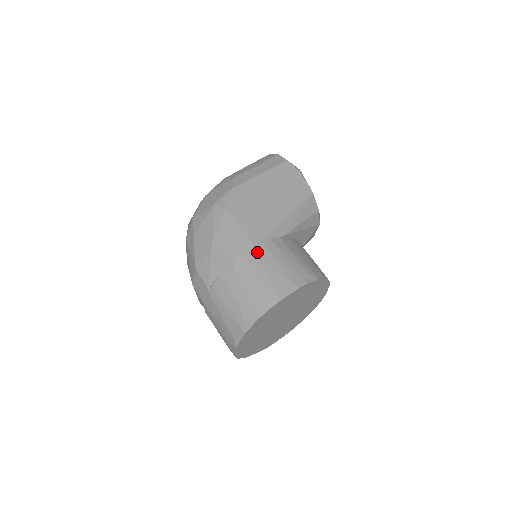
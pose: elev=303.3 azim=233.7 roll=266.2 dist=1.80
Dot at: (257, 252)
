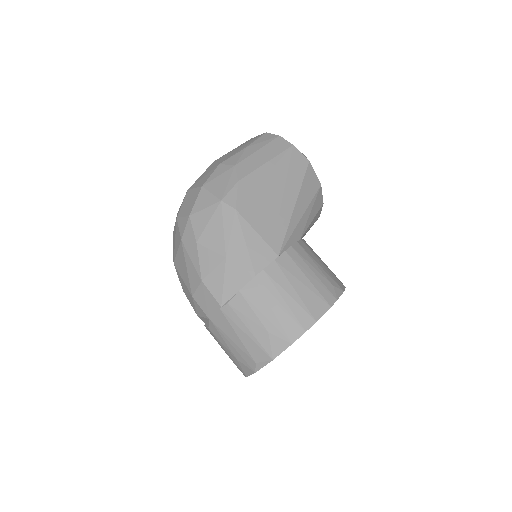
Dot at: (282, 264)
